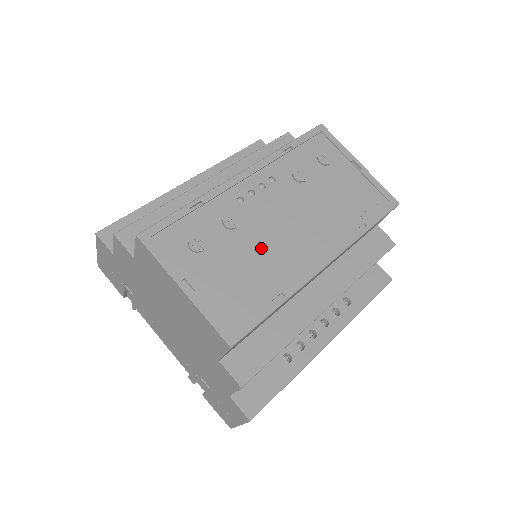
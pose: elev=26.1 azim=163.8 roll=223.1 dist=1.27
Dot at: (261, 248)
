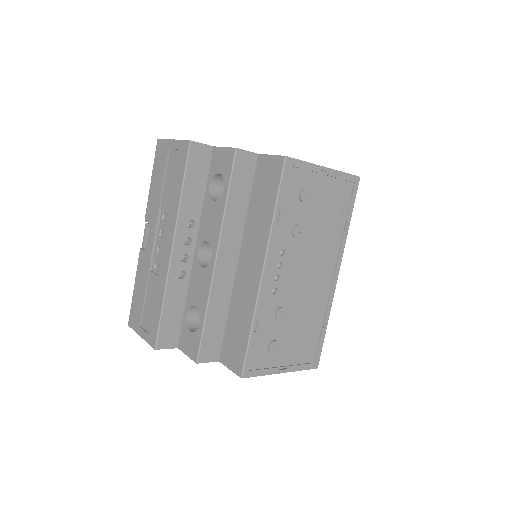
Dot at: (302, 307)
